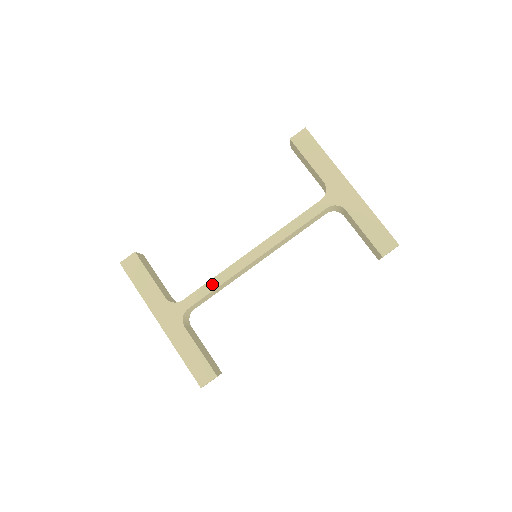
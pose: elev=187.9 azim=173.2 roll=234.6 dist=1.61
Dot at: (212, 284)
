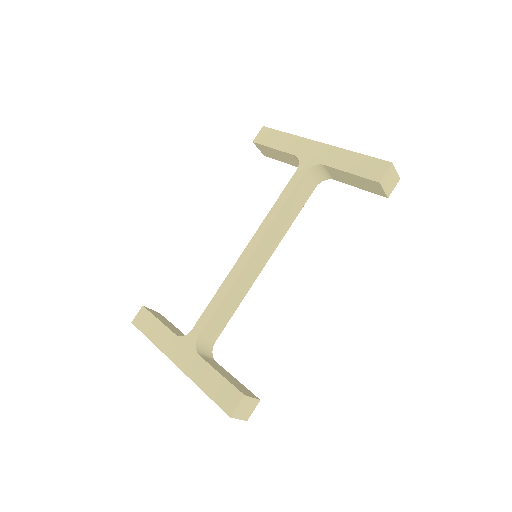
Dot at: (216, 299)
